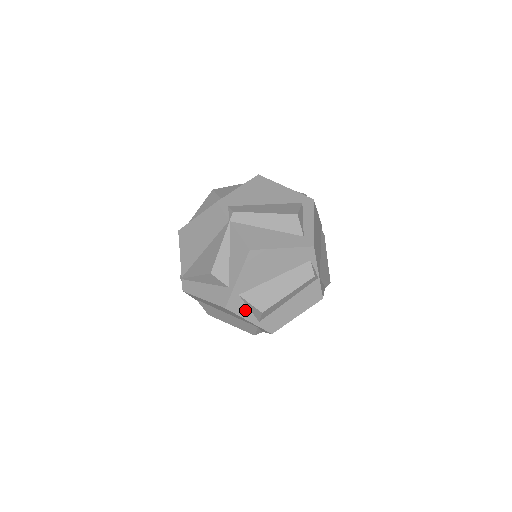
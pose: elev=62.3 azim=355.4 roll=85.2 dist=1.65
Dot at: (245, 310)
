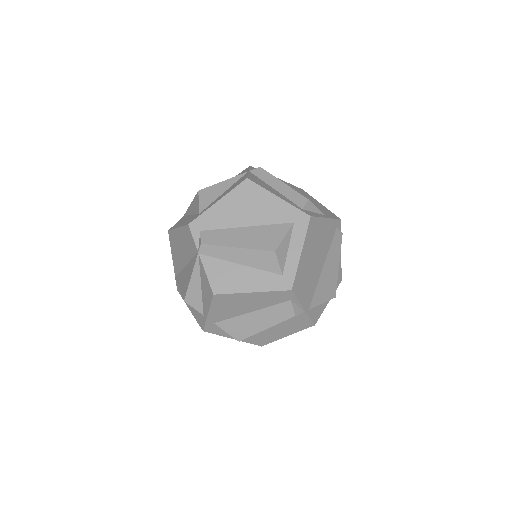
Dot at: (225, 332)
